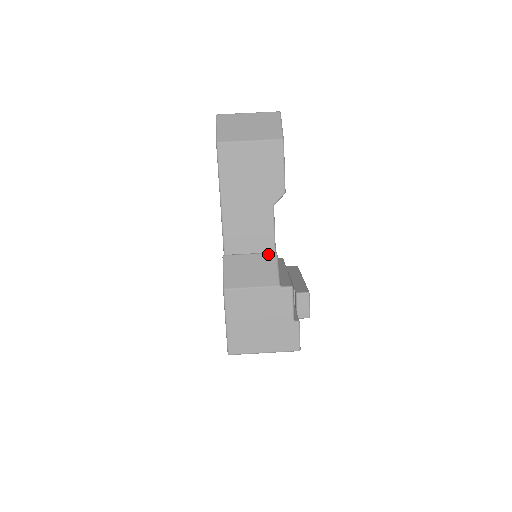
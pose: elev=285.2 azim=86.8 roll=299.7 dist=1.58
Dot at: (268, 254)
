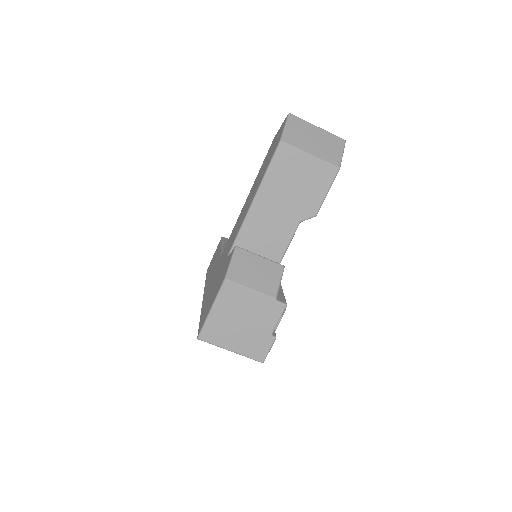
Dot at: (277, 264)
